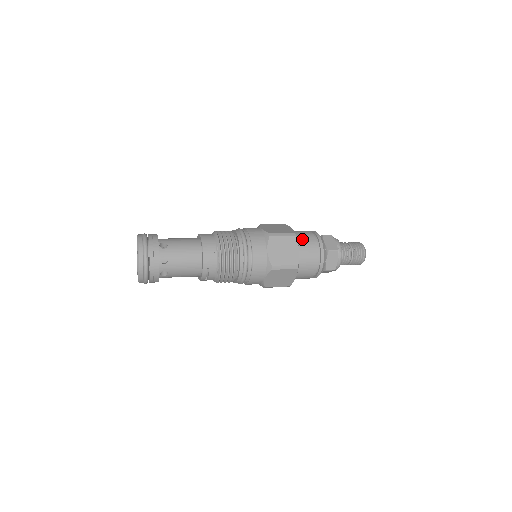
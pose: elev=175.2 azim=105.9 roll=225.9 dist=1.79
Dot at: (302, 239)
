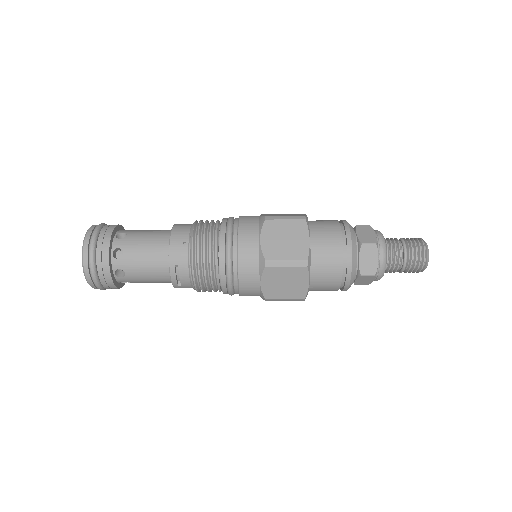
Dot at: (318, 227)
